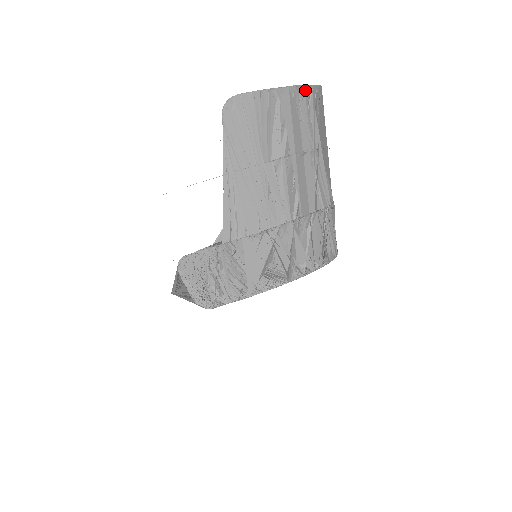
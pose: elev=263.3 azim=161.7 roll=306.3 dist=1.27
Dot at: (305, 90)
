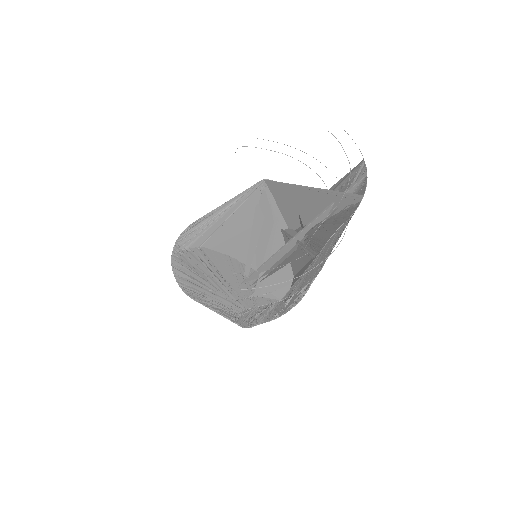
Dot at: (364, 184)
